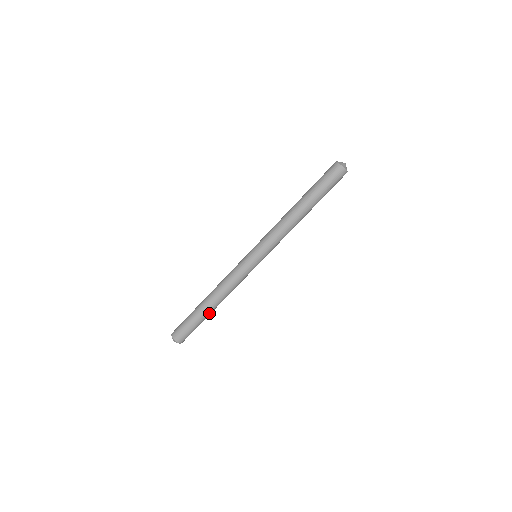
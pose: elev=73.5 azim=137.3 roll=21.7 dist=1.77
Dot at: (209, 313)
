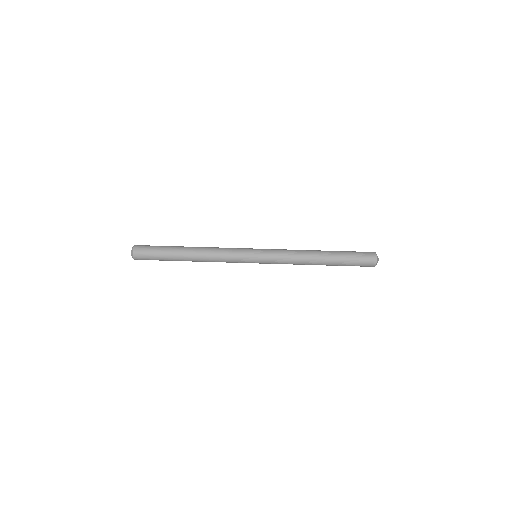
Dot at: (179, 258)
